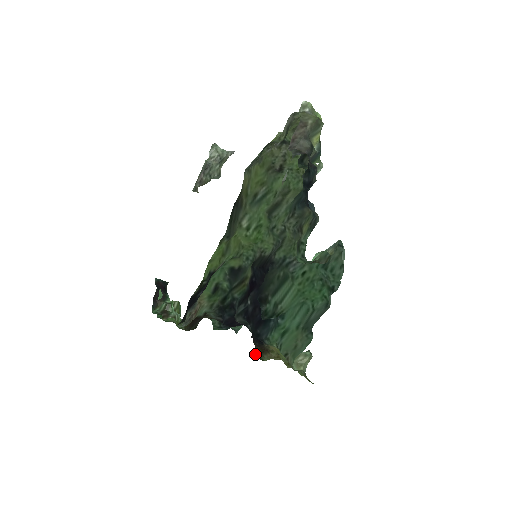
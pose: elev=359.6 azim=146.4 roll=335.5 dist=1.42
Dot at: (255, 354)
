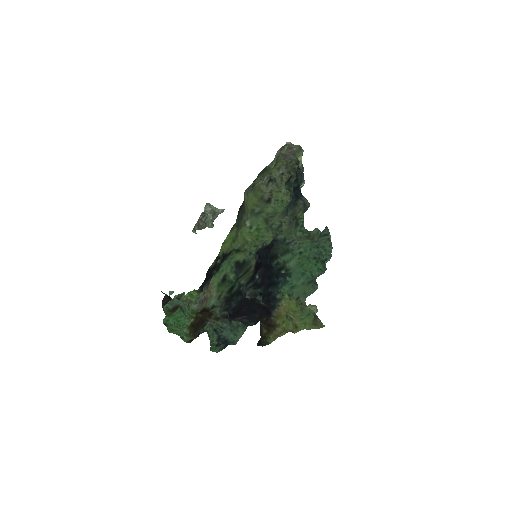
Dot at: (259, 344)
